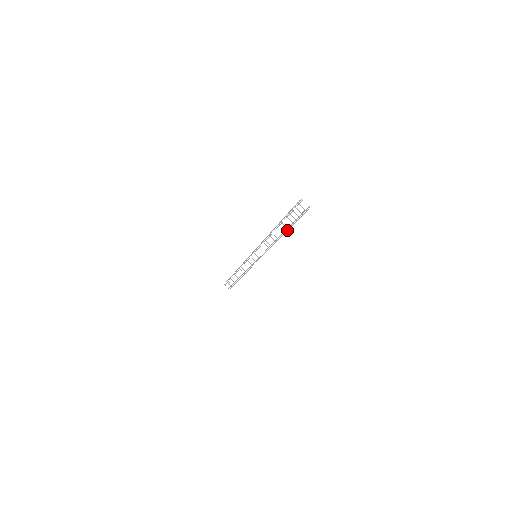
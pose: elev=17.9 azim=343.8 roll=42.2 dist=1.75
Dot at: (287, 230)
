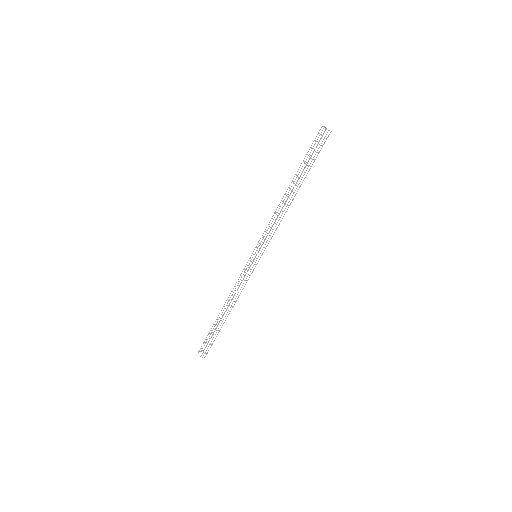
Dot at: occluded
